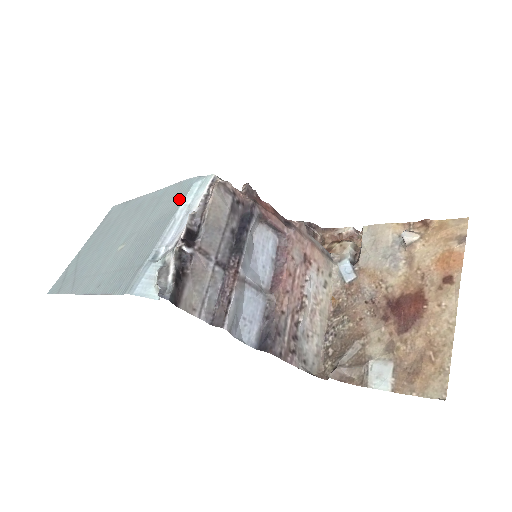
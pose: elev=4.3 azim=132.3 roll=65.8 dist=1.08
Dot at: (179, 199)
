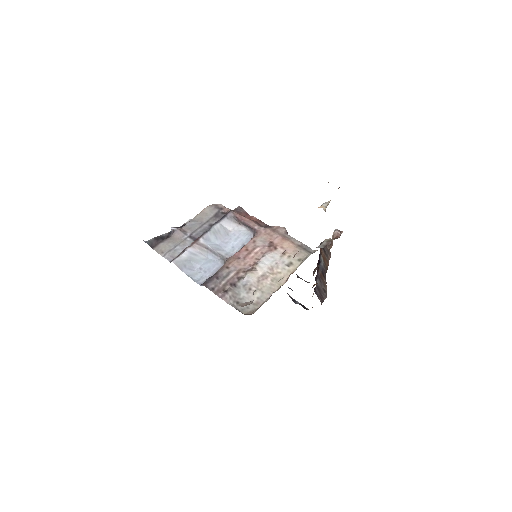
Dot at: occluded
